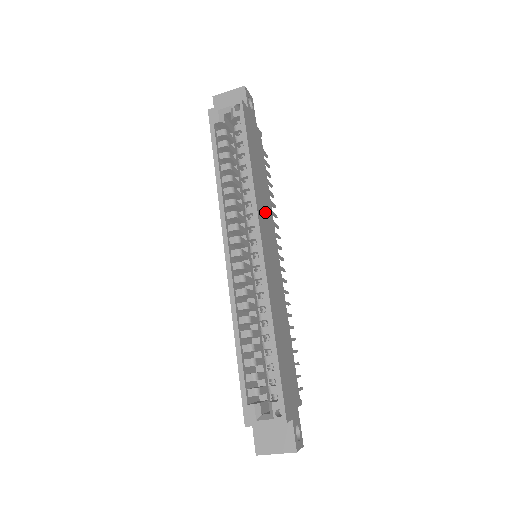
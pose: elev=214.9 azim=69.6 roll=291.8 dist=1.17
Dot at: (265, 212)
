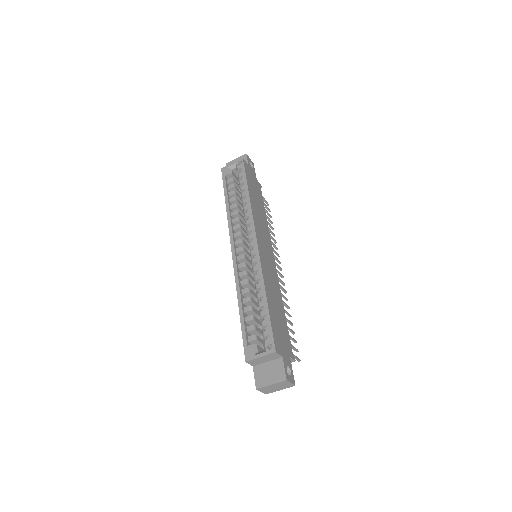
Dot at: (261, 226)
